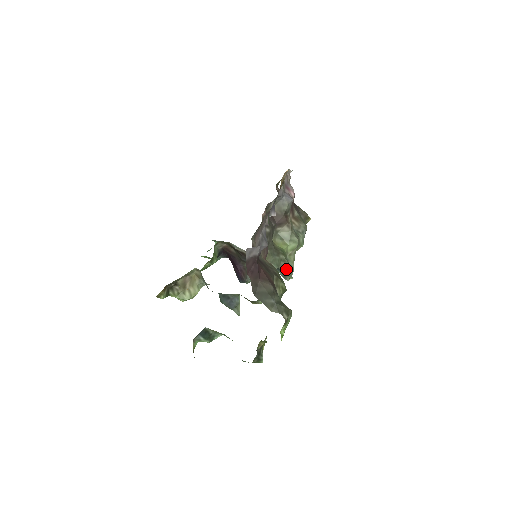
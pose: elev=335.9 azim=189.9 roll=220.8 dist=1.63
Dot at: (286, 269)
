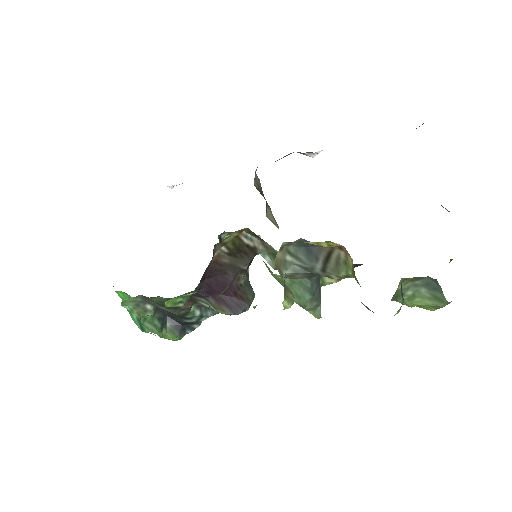
Dot at: occluded
